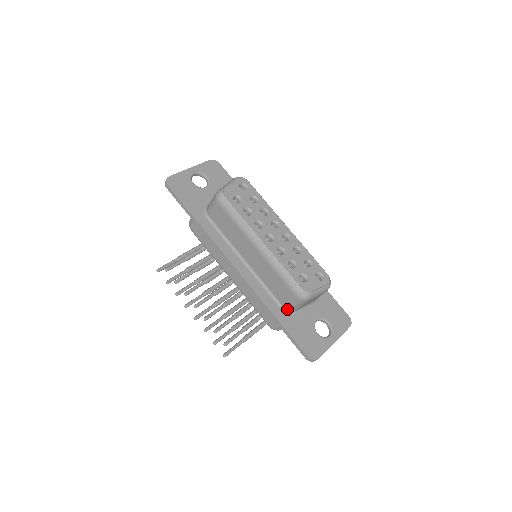
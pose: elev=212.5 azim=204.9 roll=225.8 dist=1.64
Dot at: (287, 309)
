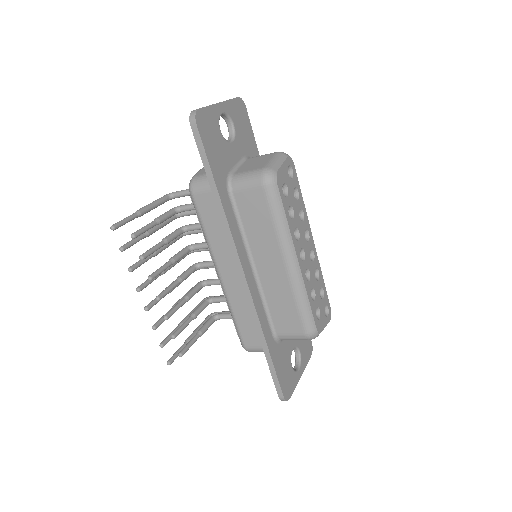
Dot at: (279, 337)
